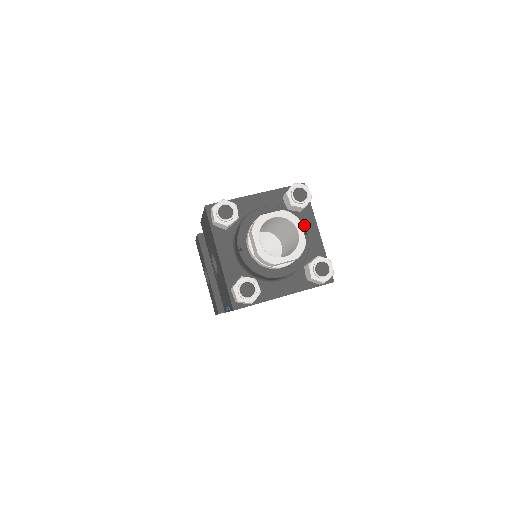
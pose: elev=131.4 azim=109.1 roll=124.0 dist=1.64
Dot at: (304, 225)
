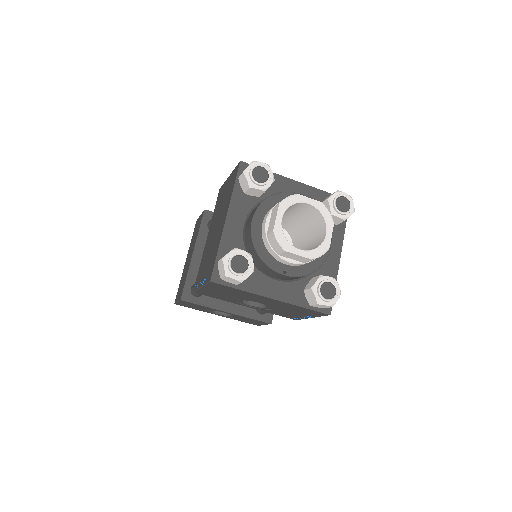
Dot at: (291, 192)
